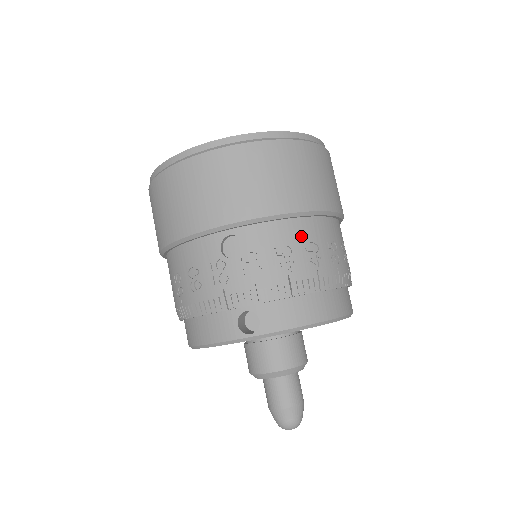
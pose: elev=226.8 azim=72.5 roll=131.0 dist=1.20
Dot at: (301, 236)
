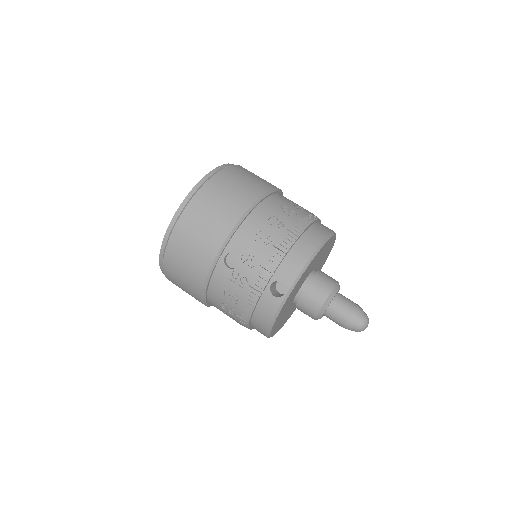
Dot at: (261, 220)
